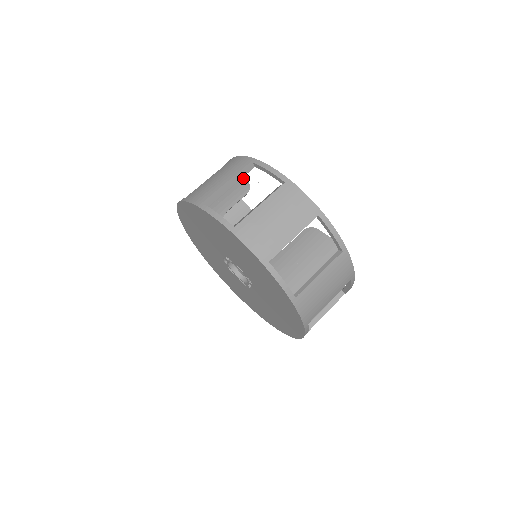
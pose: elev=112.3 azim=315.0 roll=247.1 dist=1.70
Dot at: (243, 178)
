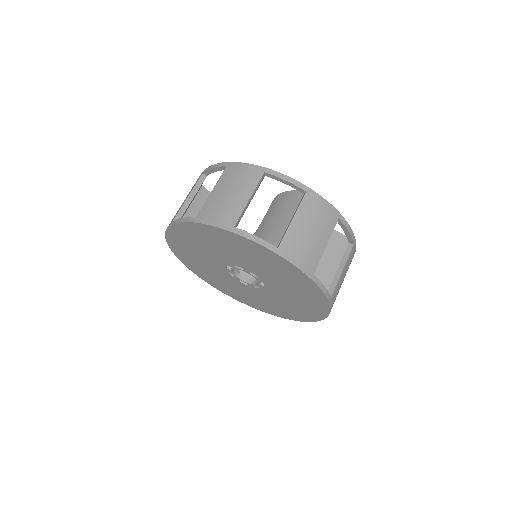
Dot at: occluded
